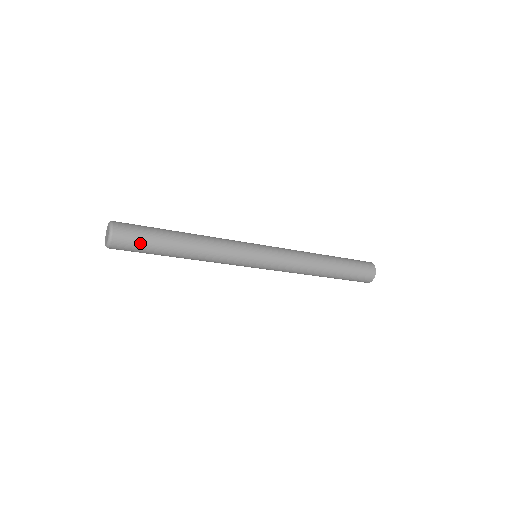
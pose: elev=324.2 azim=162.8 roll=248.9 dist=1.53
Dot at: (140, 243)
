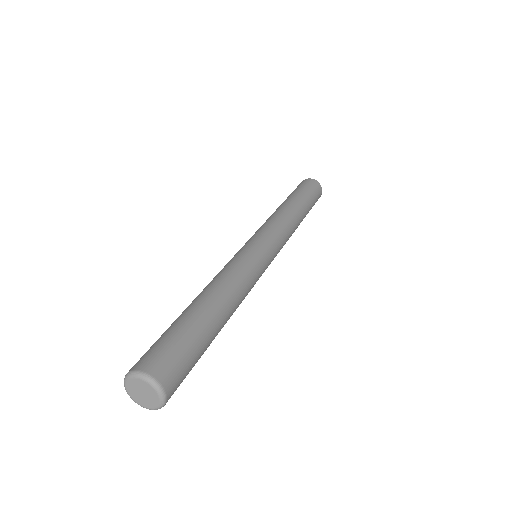
Dot at: (191, 367)
